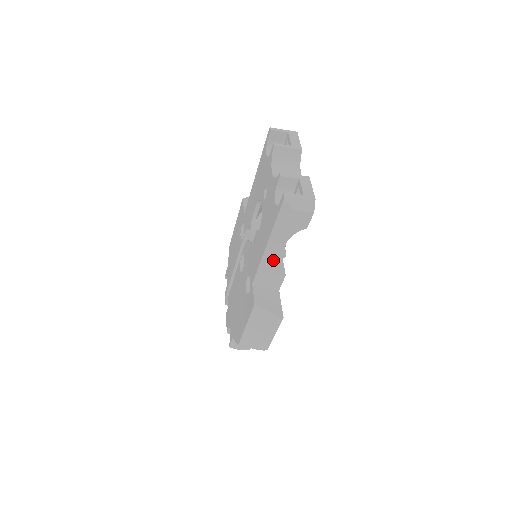
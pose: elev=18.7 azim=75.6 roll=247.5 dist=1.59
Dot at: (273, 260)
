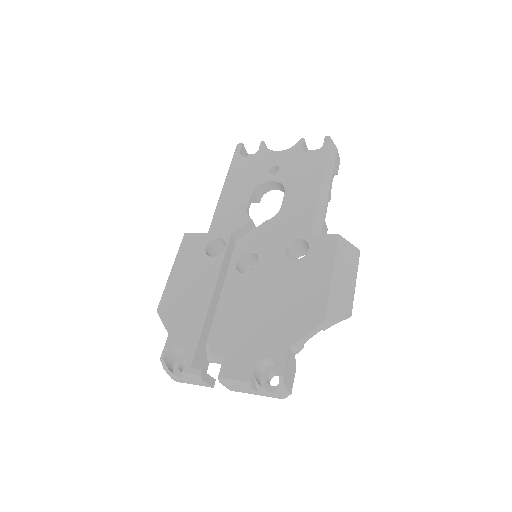
Dot at: (327, 199)
